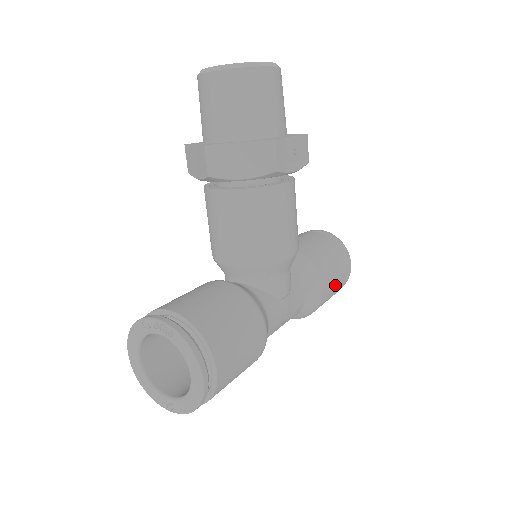
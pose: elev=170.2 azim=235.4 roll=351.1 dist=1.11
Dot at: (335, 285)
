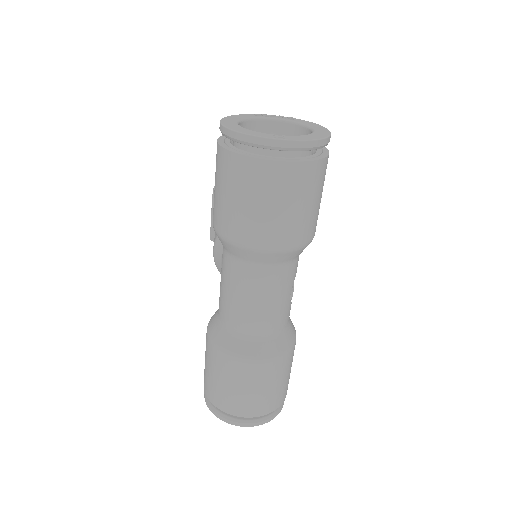
Dot at: occluded
